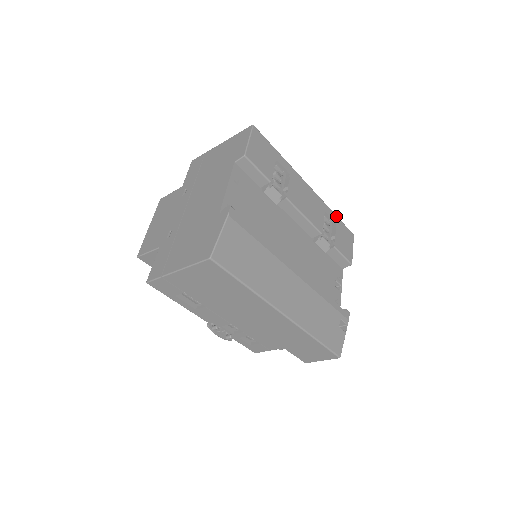
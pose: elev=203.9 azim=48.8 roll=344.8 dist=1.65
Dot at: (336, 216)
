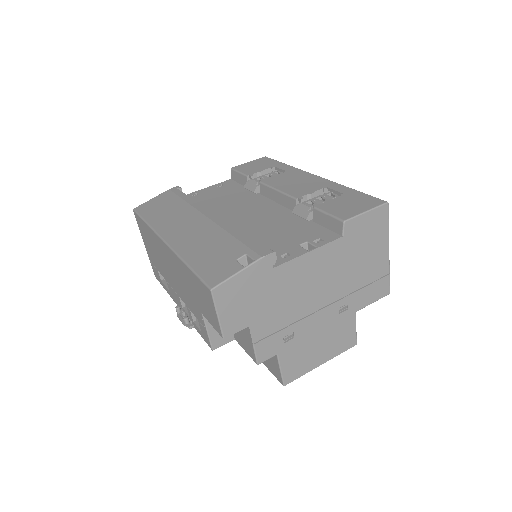
Dot at: (353, 190)
